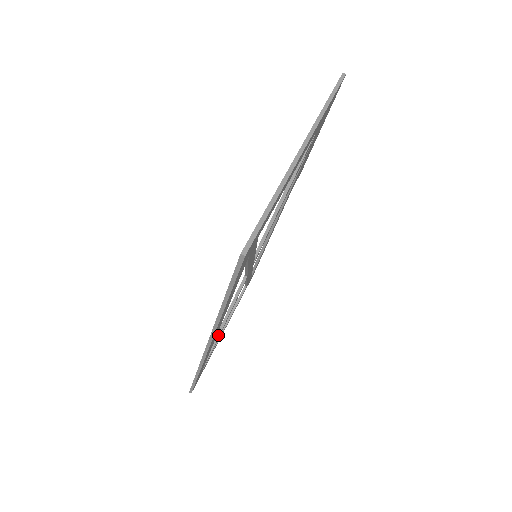
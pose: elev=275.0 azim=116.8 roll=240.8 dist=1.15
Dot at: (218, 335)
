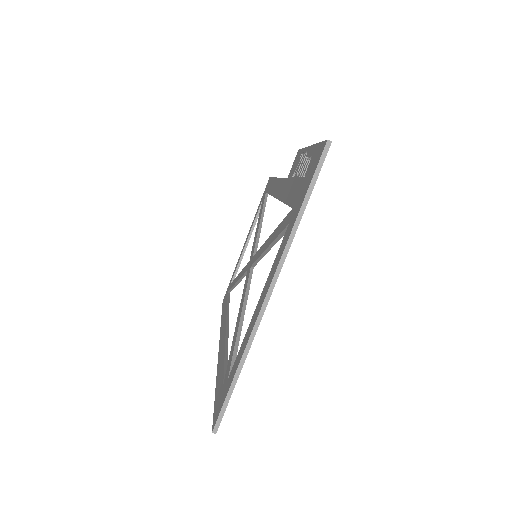
Dot at: (236, 285)
